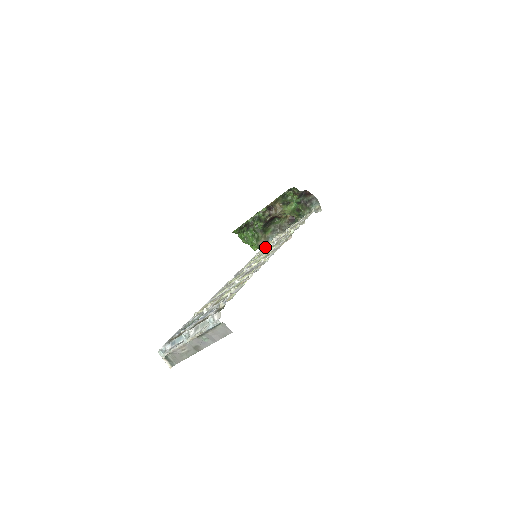
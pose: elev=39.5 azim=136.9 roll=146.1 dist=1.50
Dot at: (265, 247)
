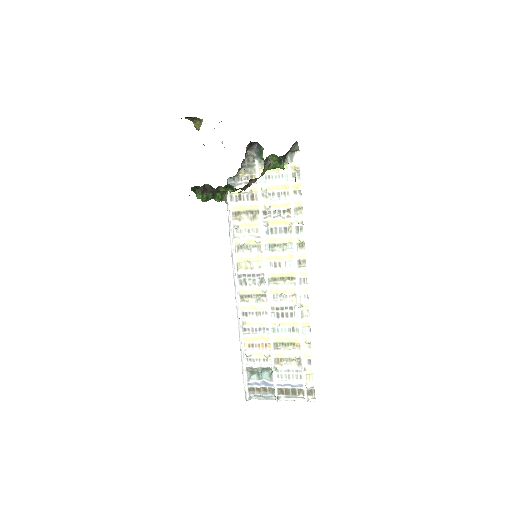
Dot at: (236, 207)
